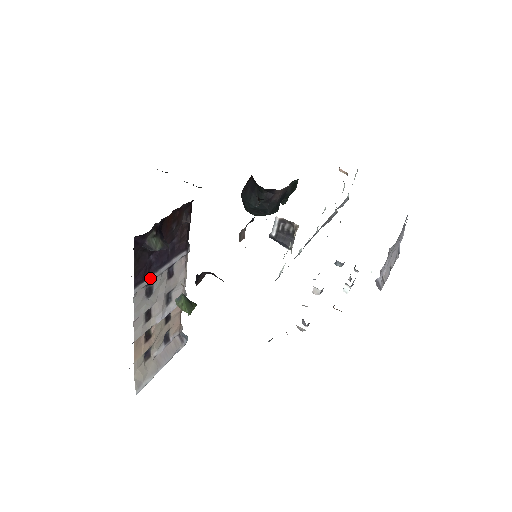
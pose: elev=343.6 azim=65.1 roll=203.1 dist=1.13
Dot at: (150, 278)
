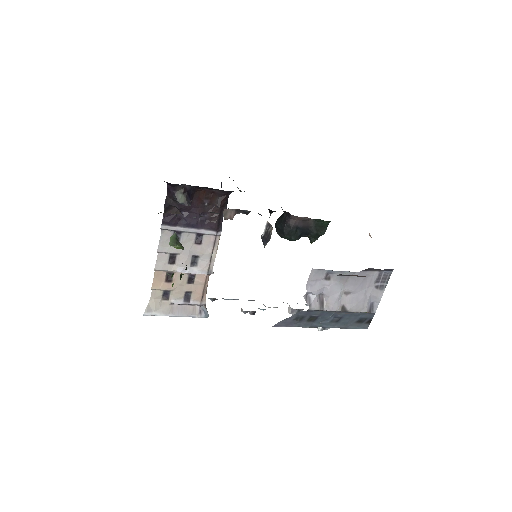
Dot at: (178, 228)
